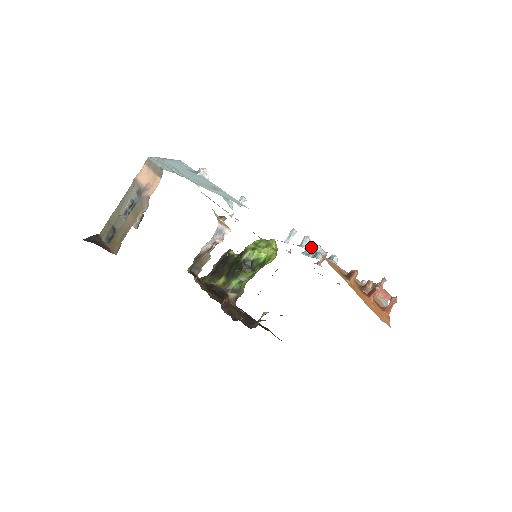
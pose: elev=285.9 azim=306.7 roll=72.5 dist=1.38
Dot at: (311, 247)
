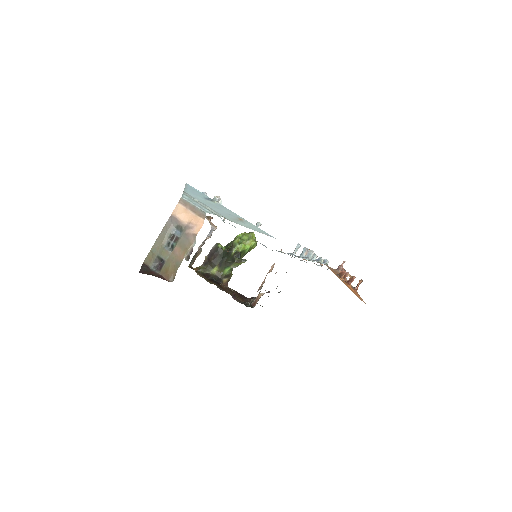
Dot at: (316, 259)
